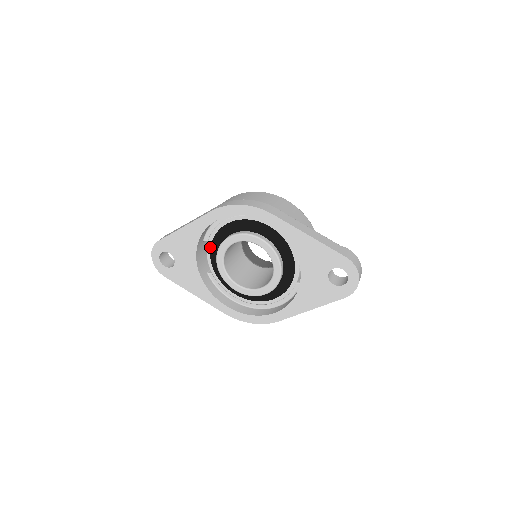
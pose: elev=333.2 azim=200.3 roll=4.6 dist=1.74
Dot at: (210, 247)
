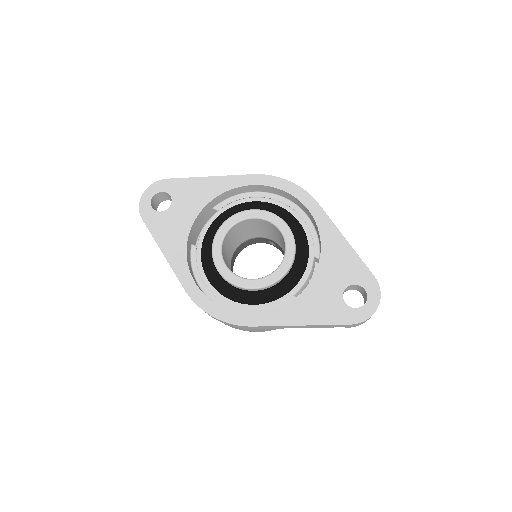
Dot at: (217, 217)
